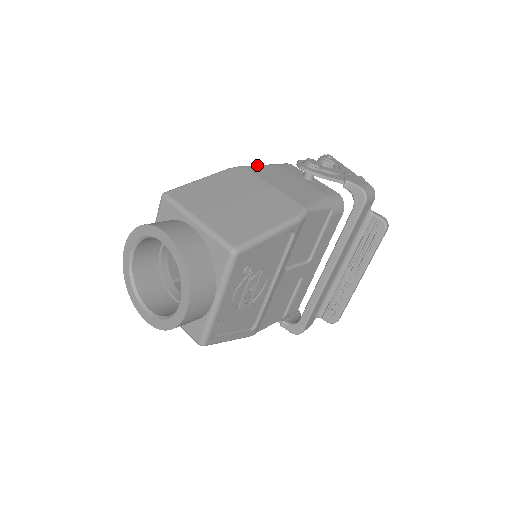
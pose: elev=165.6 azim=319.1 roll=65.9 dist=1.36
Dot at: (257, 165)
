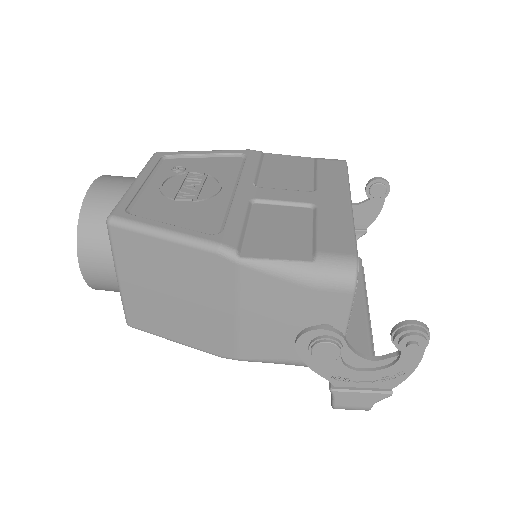
Dot at: (271, 271)
